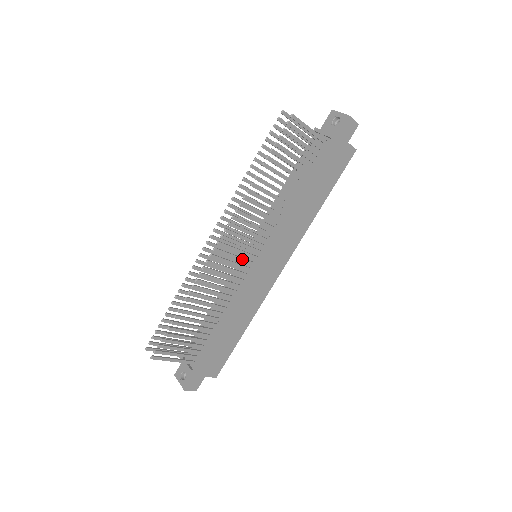
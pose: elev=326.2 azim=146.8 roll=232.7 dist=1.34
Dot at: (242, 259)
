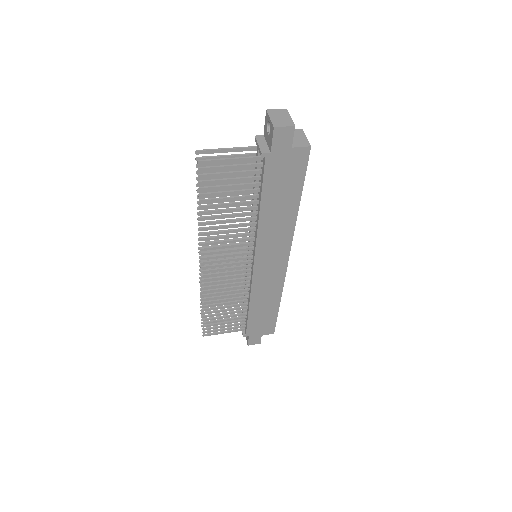
Dot at: (237, 267)
